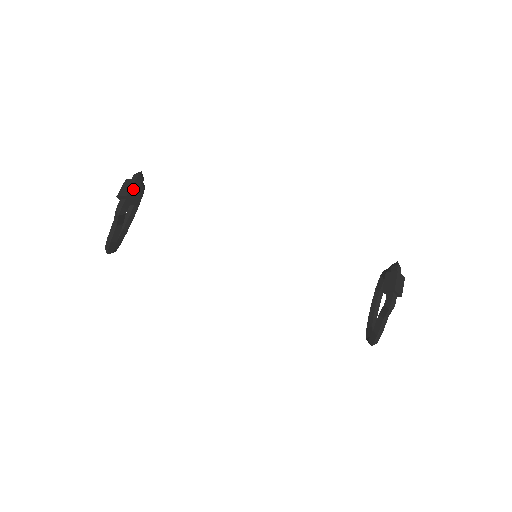
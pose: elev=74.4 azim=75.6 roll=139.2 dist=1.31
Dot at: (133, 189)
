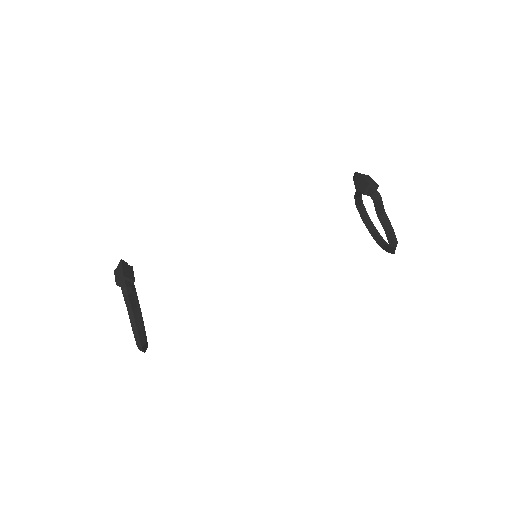
Dot at: (125, 270)
